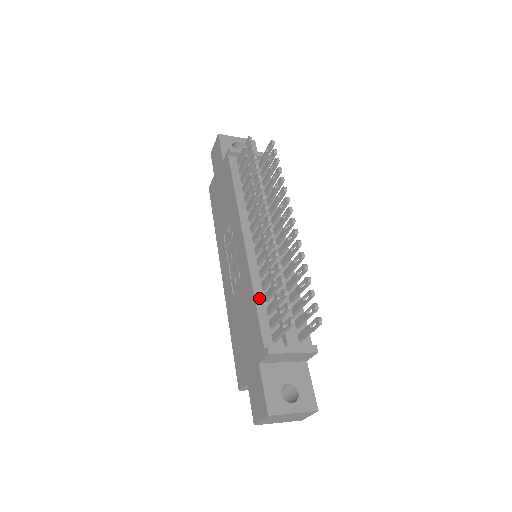
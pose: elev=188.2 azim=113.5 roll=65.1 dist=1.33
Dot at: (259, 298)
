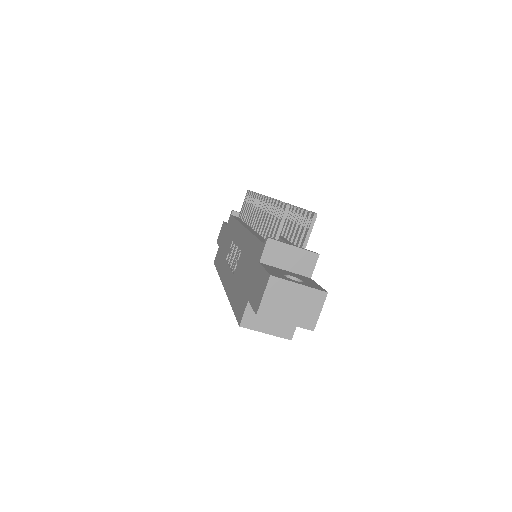
Dot at: (258, 236)
